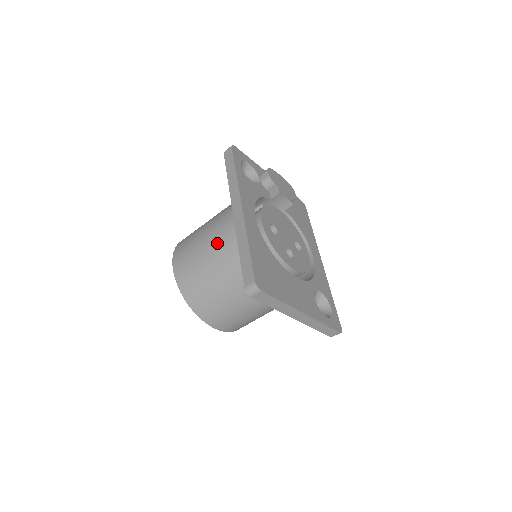
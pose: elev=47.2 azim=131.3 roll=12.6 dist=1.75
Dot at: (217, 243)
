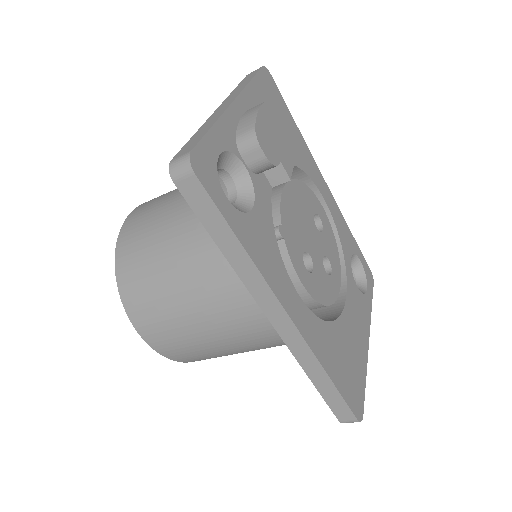
Dot at: (237, 336)
